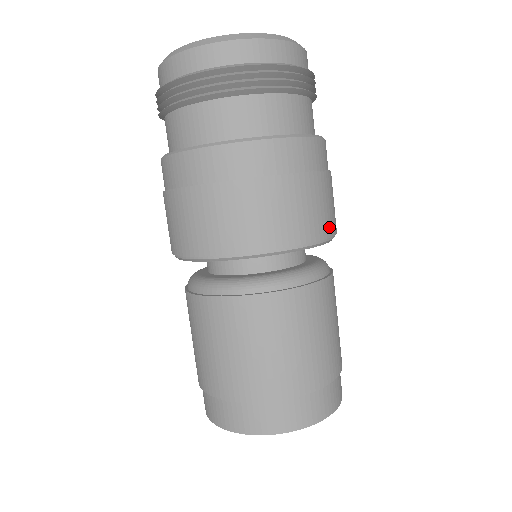
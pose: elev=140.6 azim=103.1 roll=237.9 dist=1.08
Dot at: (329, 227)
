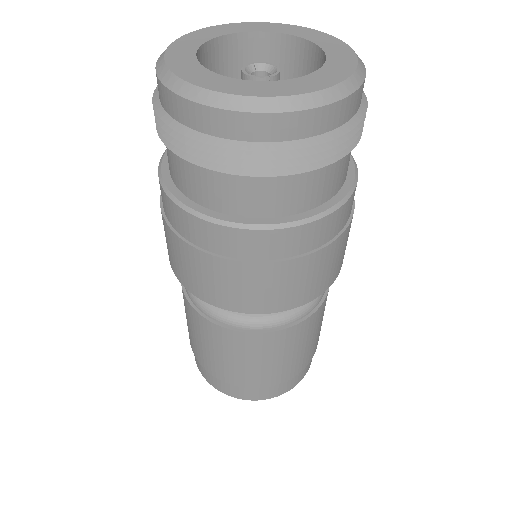
Dot at: occluded
